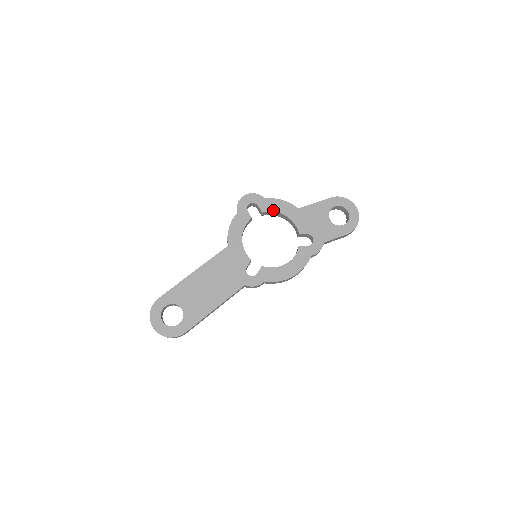
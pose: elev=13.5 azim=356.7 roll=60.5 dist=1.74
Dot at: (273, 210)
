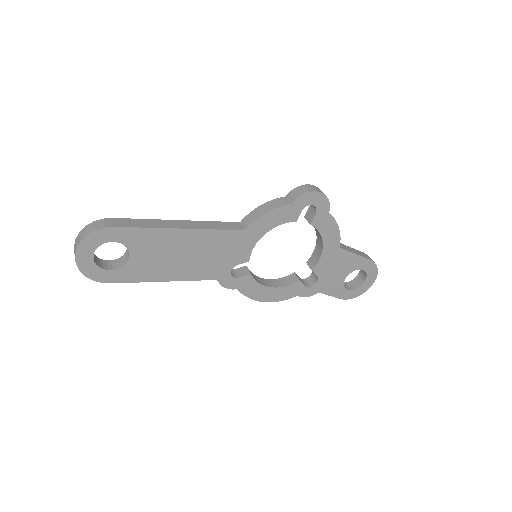
Dot at: (321, 230)
